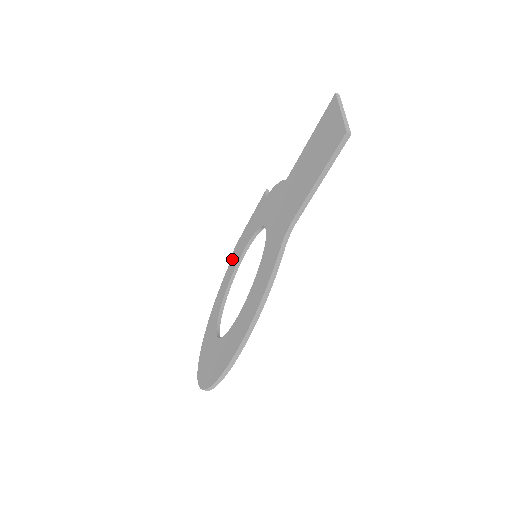
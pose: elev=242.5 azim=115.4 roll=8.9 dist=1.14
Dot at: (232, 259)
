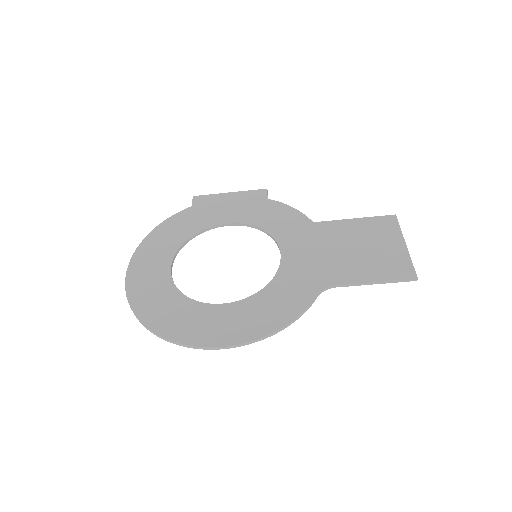
Dot at: (193, 209)
